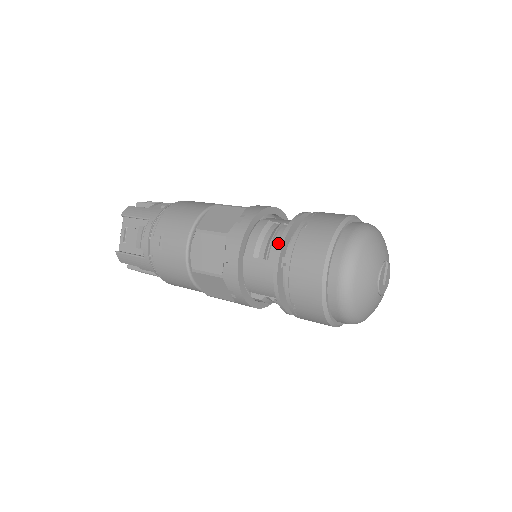
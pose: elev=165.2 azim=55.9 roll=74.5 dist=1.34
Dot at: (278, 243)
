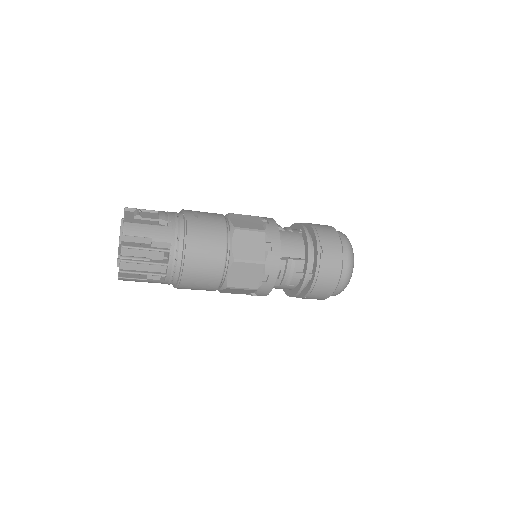
Dot at: occluded
